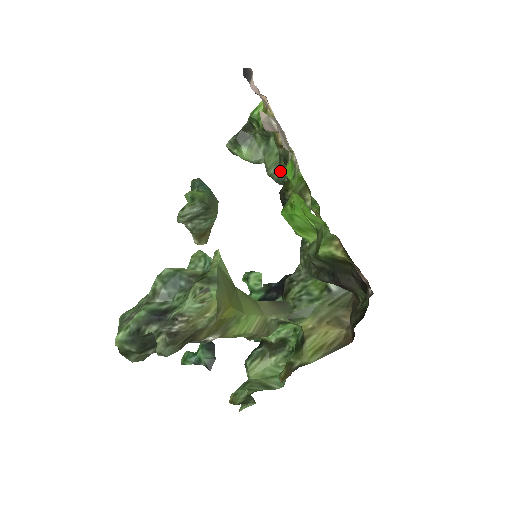
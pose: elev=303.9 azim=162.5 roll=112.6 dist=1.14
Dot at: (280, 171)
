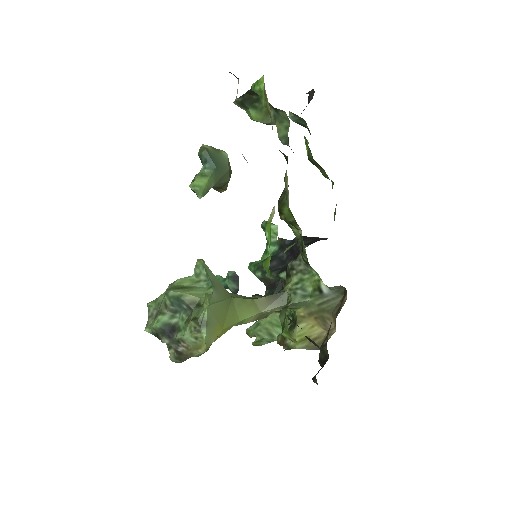
Dot at: occluded
